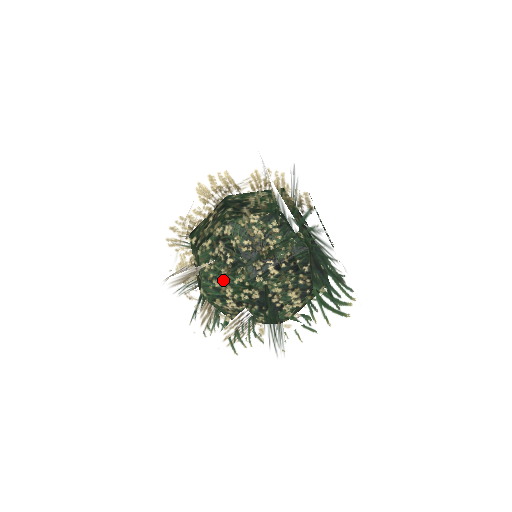
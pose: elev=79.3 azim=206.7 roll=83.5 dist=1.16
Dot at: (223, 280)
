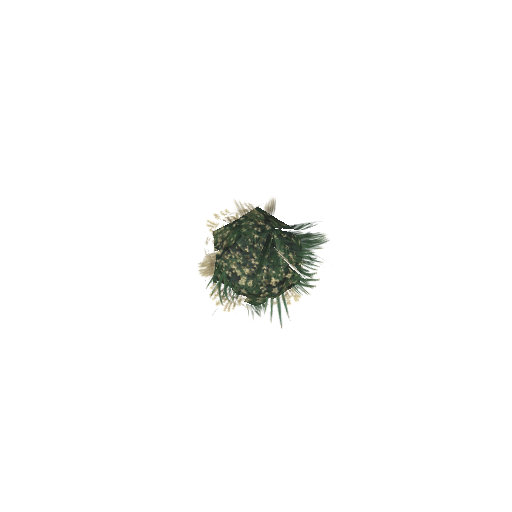
Dot at: occluded
